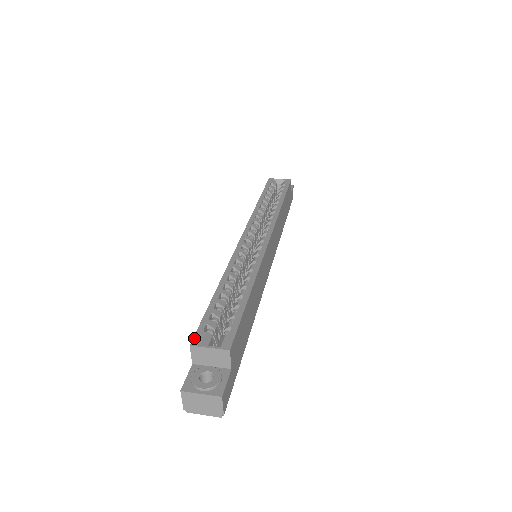
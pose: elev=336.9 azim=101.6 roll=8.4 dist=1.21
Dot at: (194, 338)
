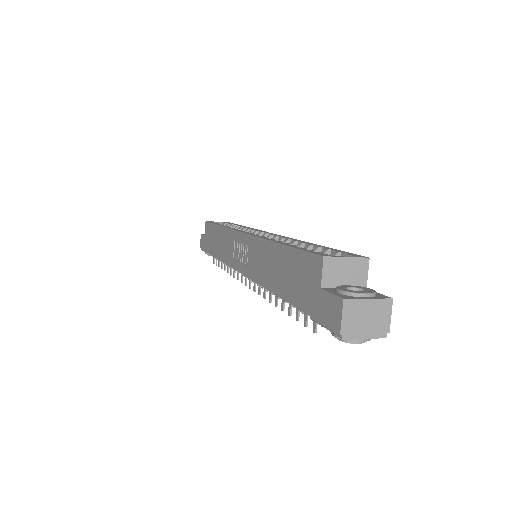
Dot at: (319, 254)
